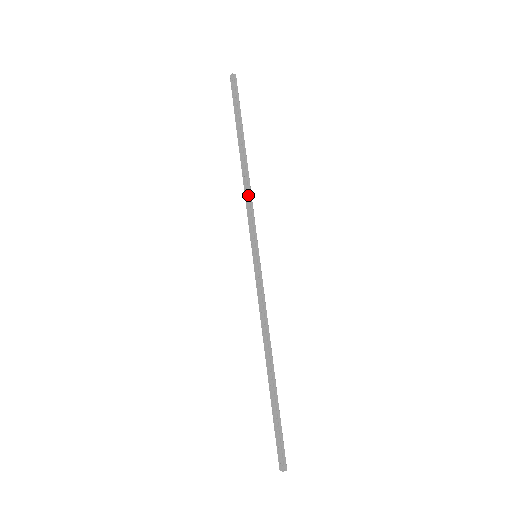
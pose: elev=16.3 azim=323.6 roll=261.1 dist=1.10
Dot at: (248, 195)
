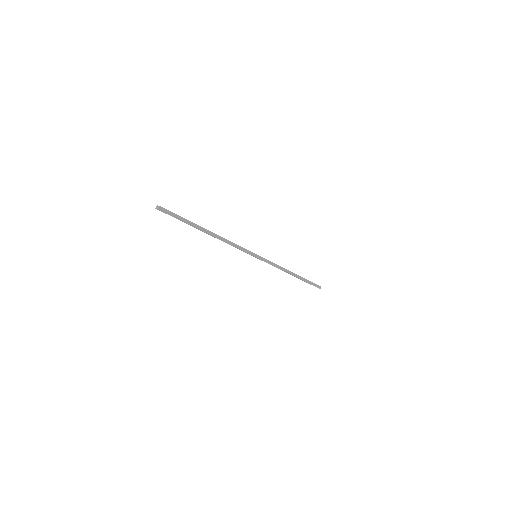
Dot at: (231, 245)
